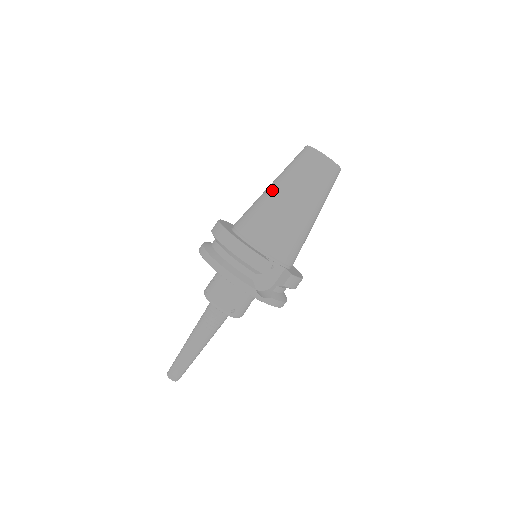
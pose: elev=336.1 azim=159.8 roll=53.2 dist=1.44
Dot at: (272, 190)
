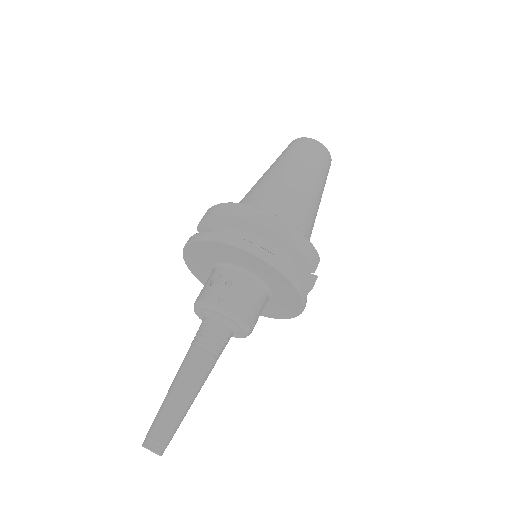
Dot at: (292, 177)
